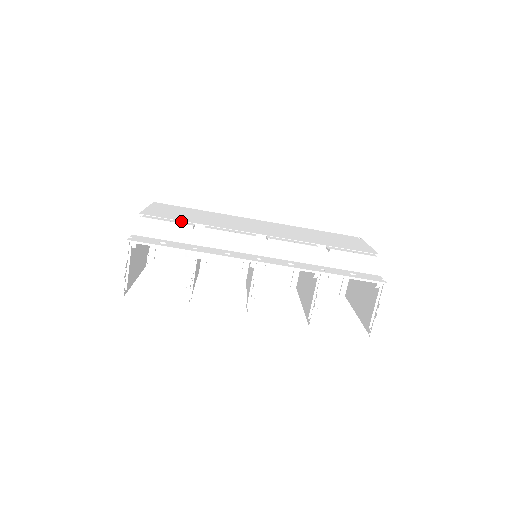
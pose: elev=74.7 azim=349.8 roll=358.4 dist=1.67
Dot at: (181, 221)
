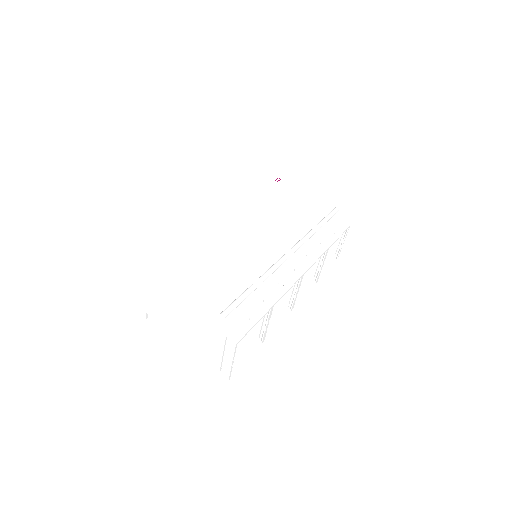
Dot at: (232, 285)
